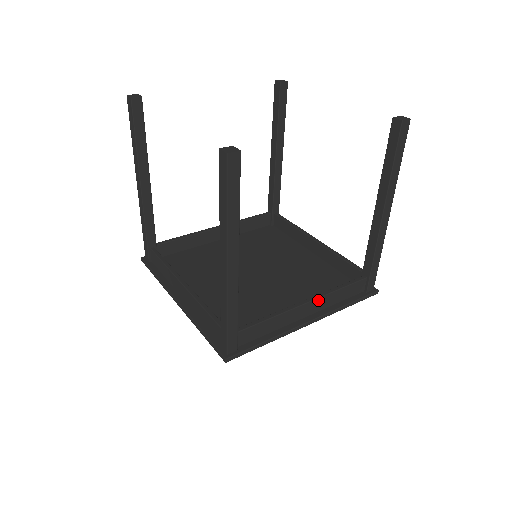
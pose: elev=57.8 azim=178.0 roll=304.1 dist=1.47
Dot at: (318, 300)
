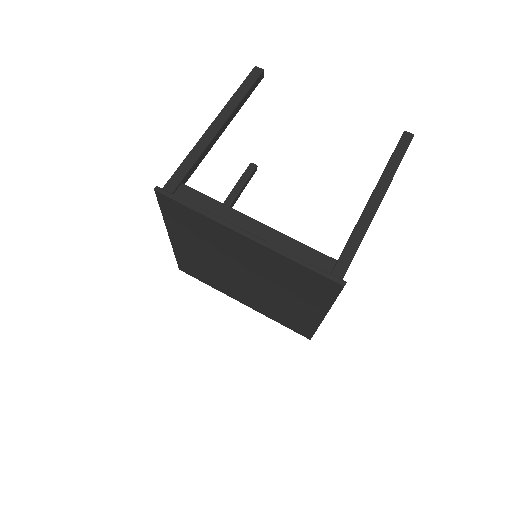
Dot at: occluded
